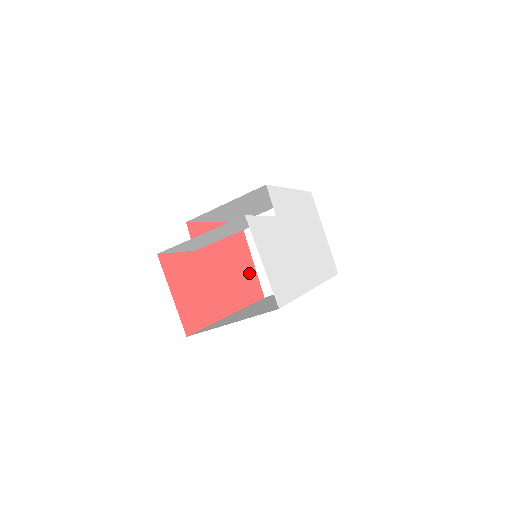
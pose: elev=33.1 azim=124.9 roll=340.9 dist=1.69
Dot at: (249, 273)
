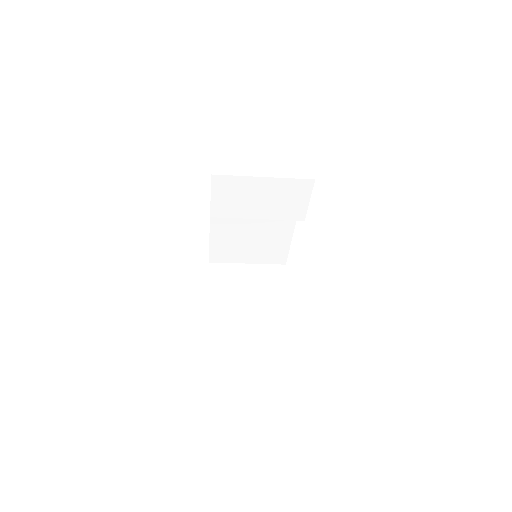
Dot at: occluded
